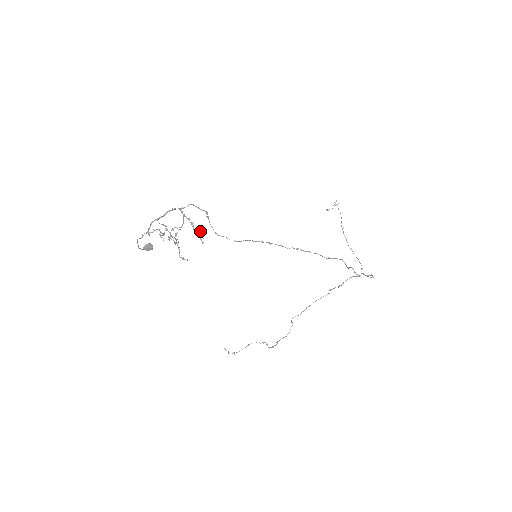
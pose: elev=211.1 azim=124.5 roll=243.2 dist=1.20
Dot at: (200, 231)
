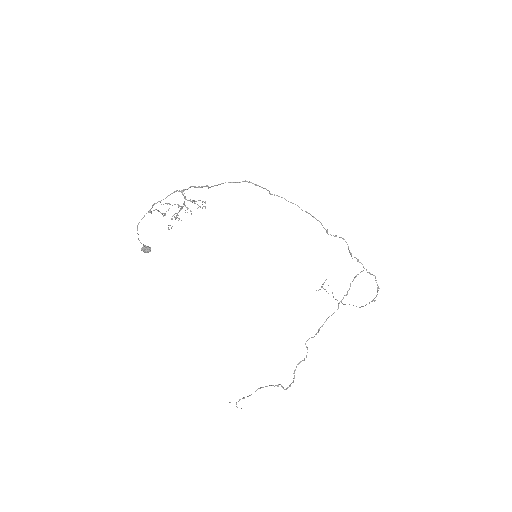
Dot at: occluded
